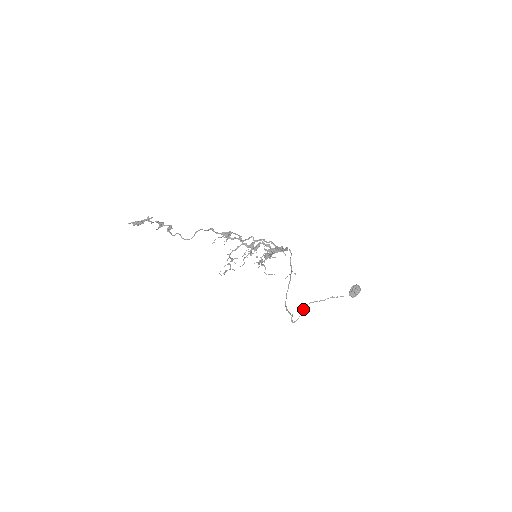
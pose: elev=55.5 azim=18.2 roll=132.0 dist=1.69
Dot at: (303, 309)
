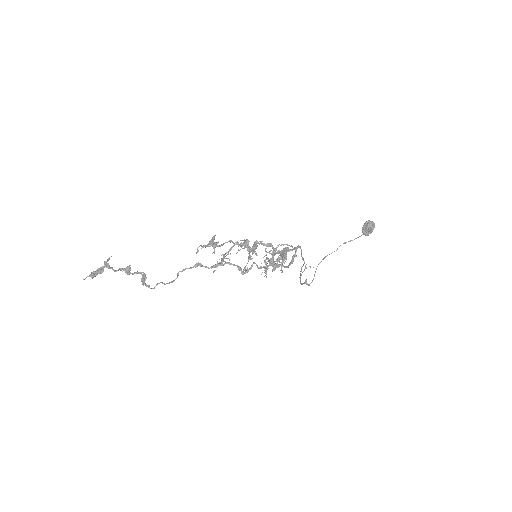
Dot at: (316, 269)
